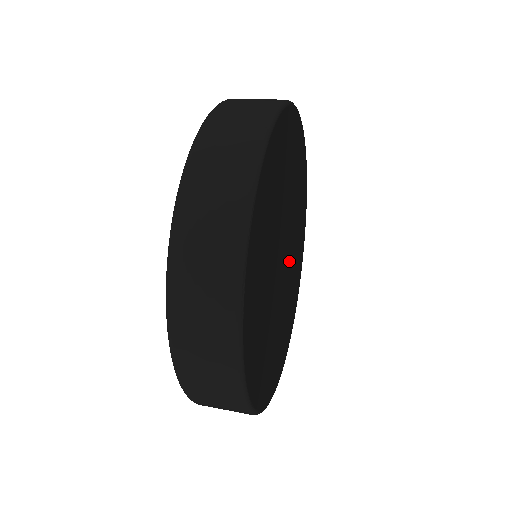
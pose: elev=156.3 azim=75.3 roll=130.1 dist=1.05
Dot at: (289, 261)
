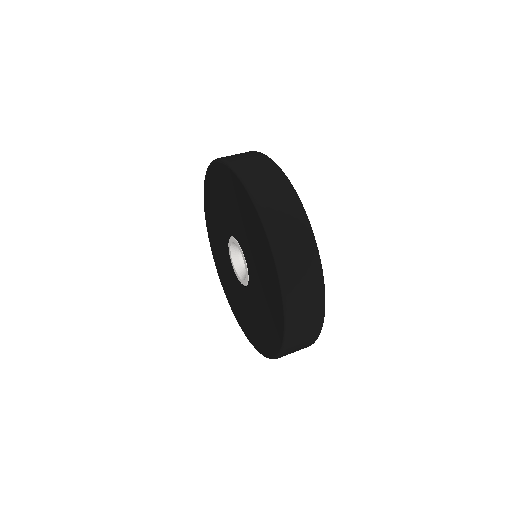
Dot at: occluded
